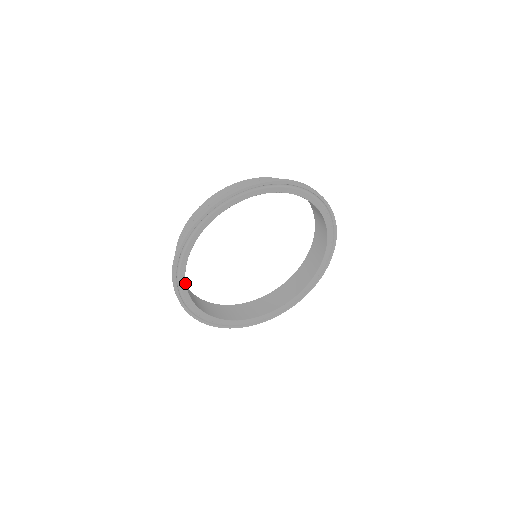
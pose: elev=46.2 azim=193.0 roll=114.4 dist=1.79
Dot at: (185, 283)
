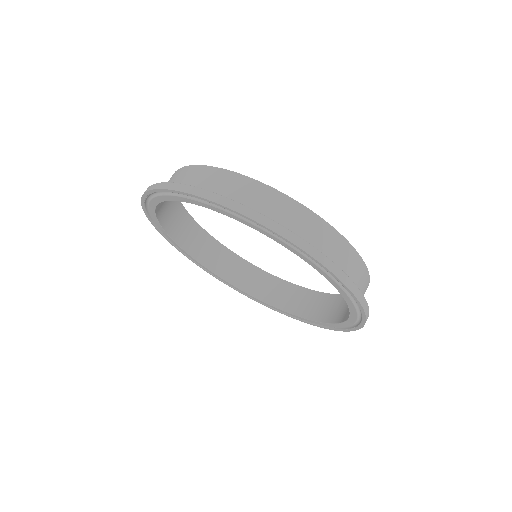
Dot at: occluded
